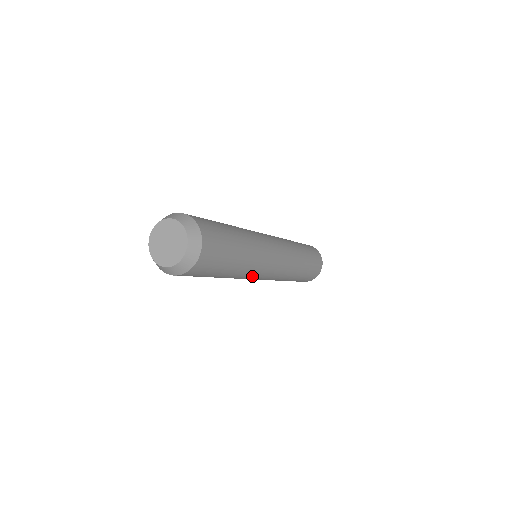
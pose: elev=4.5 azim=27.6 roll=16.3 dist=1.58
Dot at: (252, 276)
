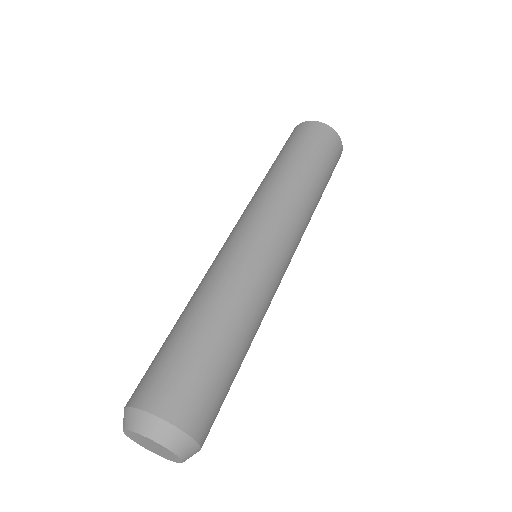
Dot at: occluded
